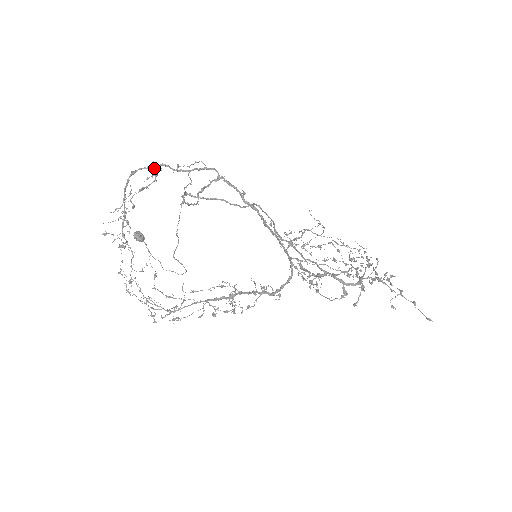
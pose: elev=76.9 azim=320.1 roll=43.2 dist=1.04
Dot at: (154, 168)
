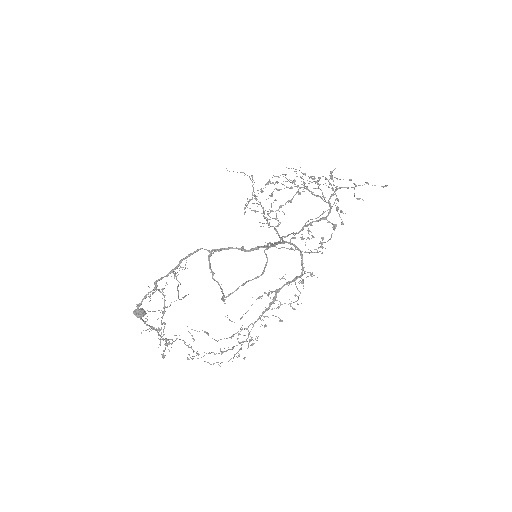
Dot at: (153, 290)
